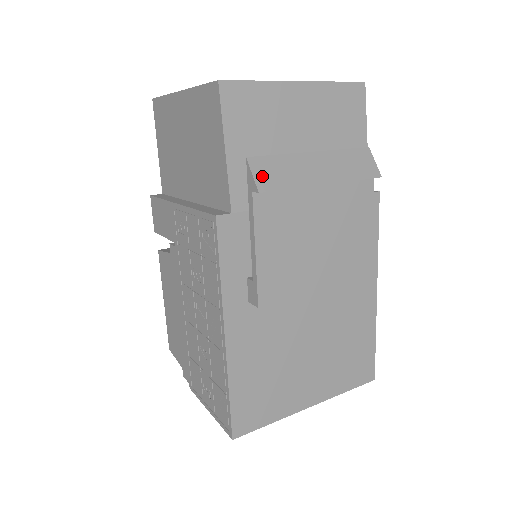
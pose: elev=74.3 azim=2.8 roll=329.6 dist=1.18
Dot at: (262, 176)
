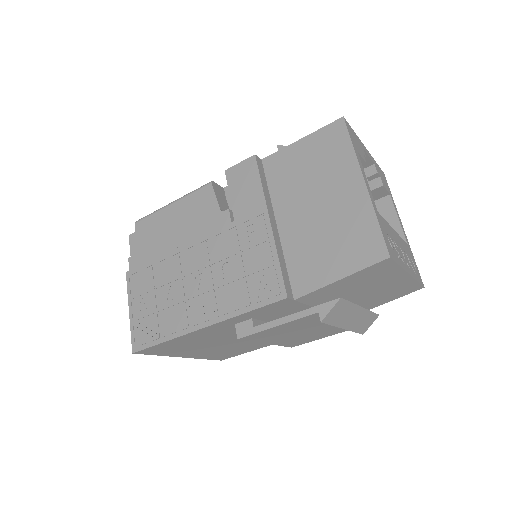
Dot at: (333, 313)
